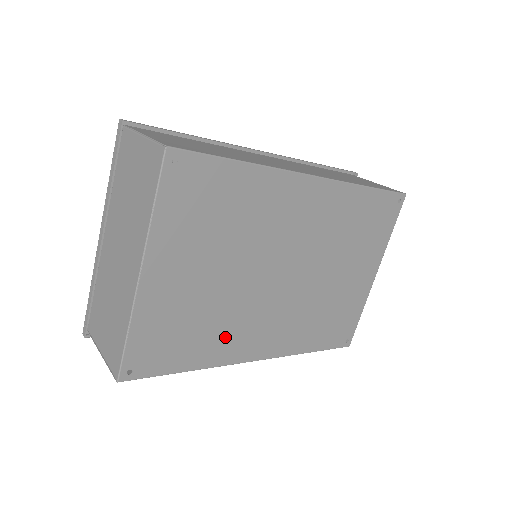
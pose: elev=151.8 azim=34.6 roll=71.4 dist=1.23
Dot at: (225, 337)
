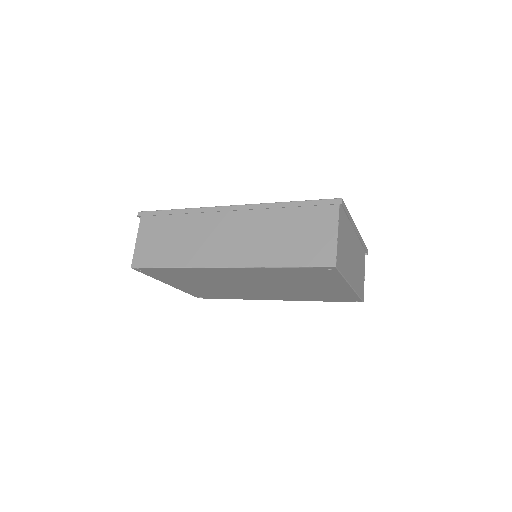
Dot at: (240, 295)
